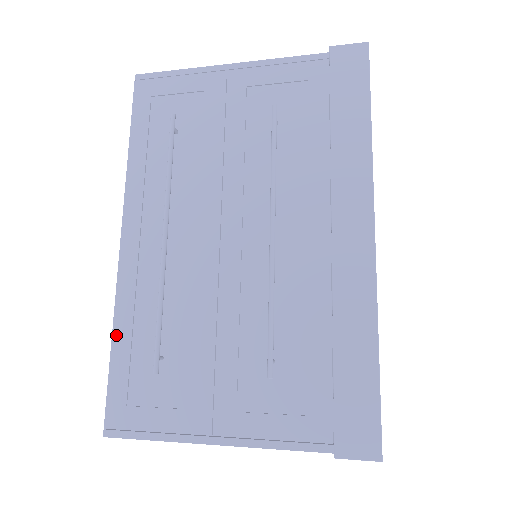
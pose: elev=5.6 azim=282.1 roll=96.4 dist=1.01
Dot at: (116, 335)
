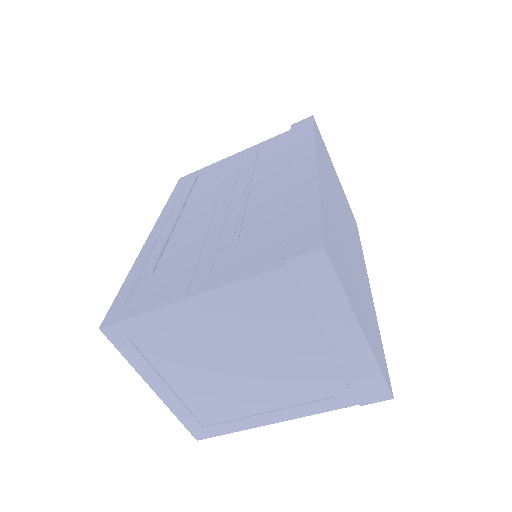
Dot at: (130, 274)
